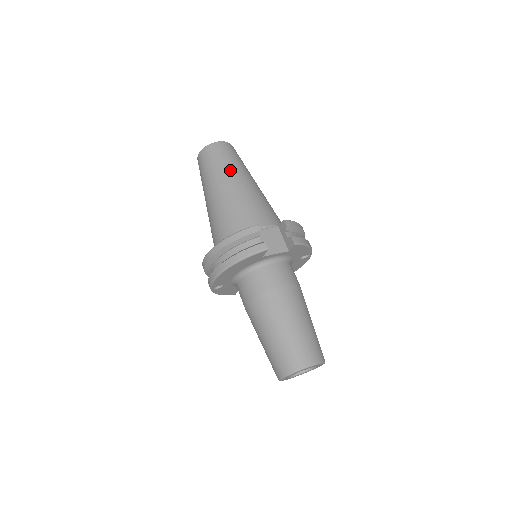
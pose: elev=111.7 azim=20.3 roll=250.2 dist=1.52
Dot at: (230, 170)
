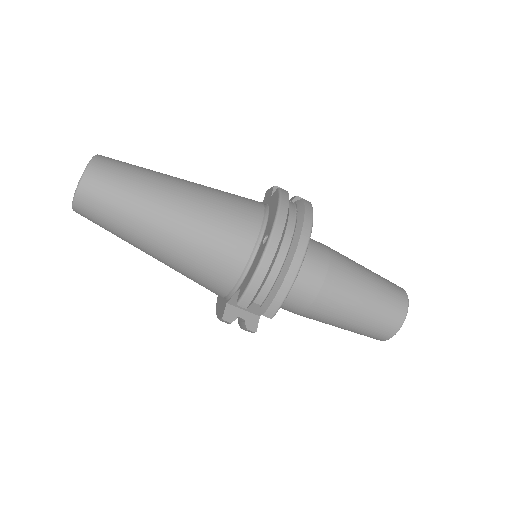
Dot at: (129, 241)
